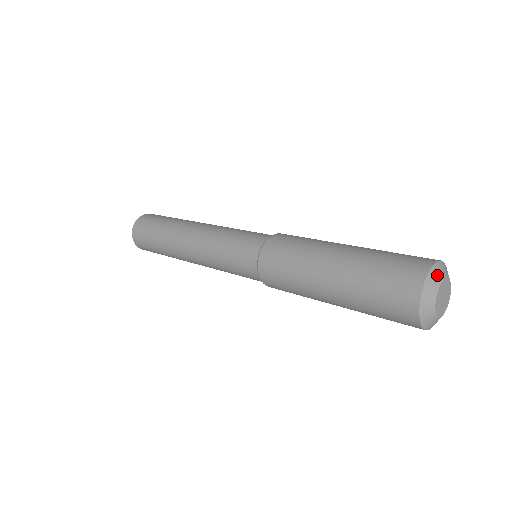
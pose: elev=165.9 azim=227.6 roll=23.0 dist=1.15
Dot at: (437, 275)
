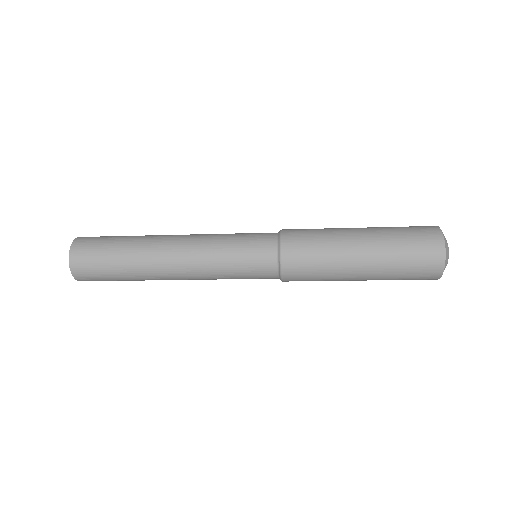
Dot at: (446, 241)
